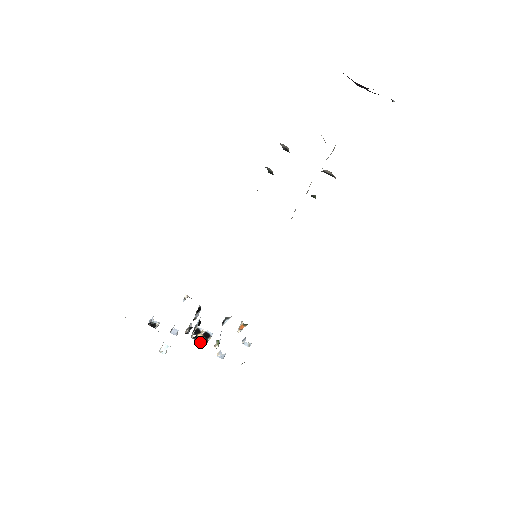
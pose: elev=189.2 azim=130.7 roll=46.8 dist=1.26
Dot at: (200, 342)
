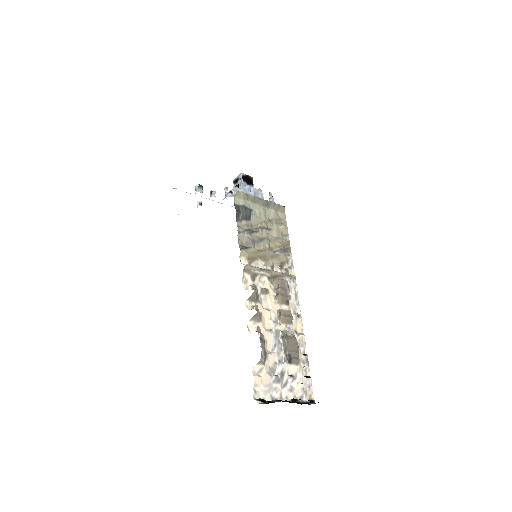
Dot at: occluded
